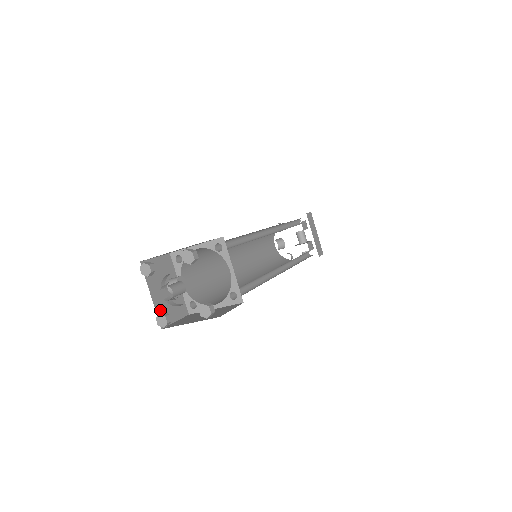
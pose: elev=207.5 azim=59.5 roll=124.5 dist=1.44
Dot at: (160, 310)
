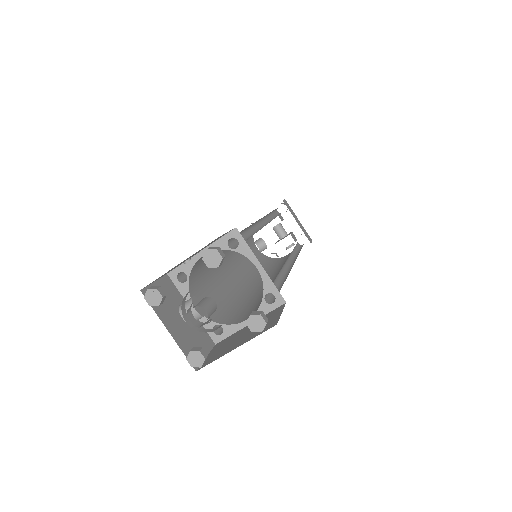
Dot at: (185, 347)
